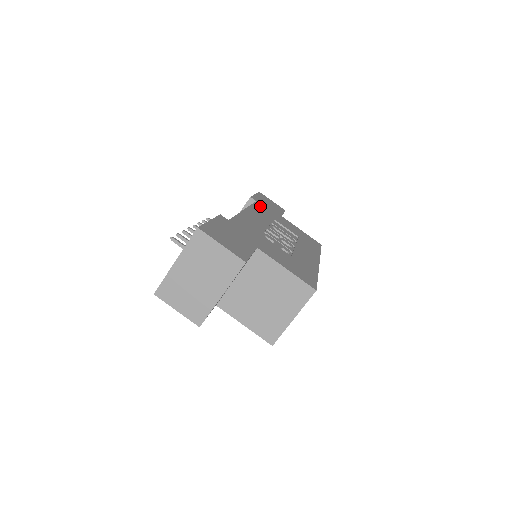
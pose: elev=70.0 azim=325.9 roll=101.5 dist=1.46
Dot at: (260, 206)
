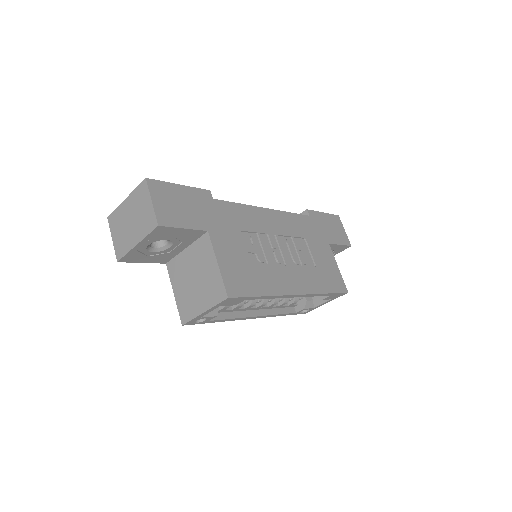
Dot at: (306, 221)
